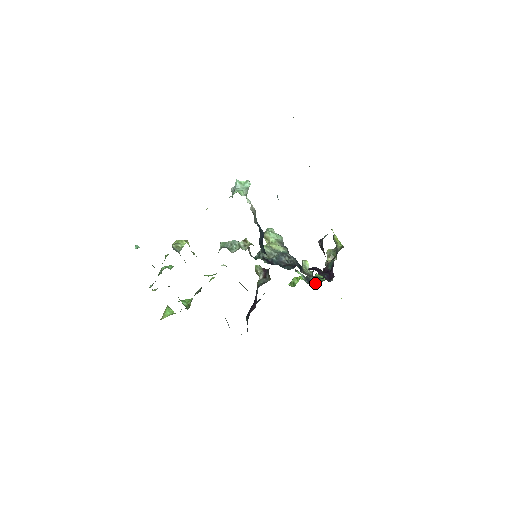
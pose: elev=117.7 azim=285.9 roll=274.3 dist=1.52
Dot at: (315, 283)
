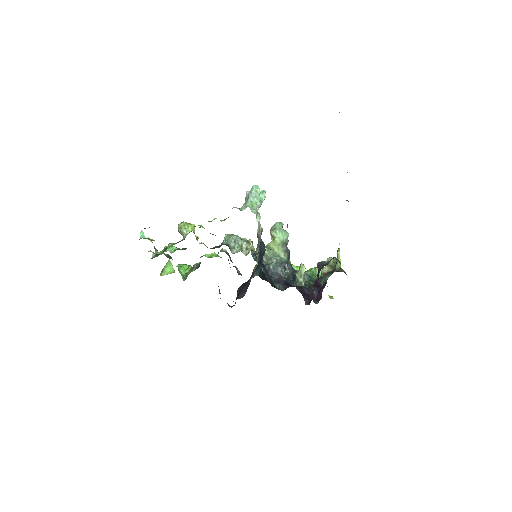
Dot at: occluded
